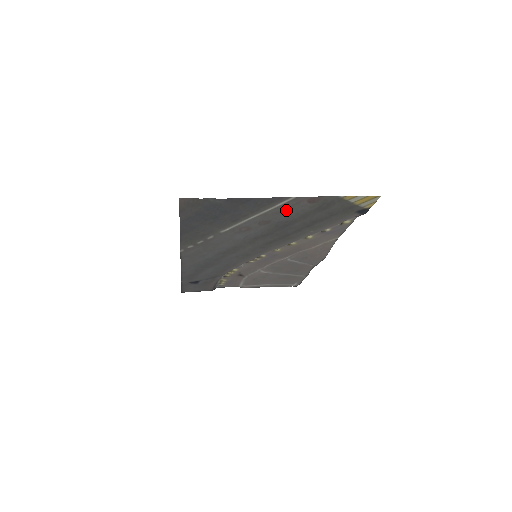
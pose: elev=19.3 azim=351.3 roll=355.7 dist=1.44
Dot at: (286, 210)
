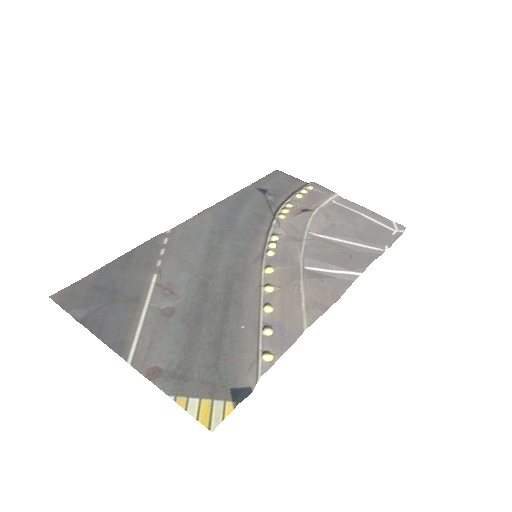
Dot at: (156, 340)
